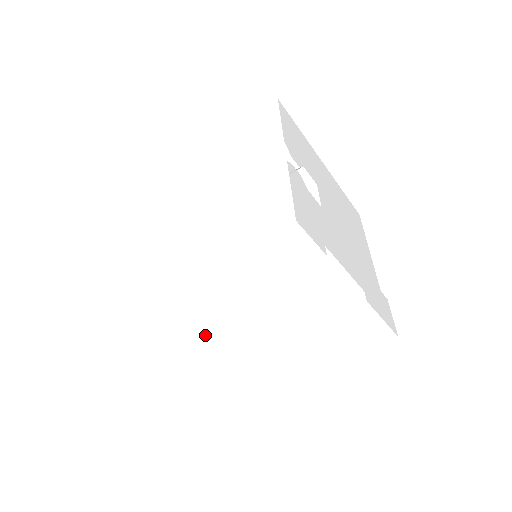
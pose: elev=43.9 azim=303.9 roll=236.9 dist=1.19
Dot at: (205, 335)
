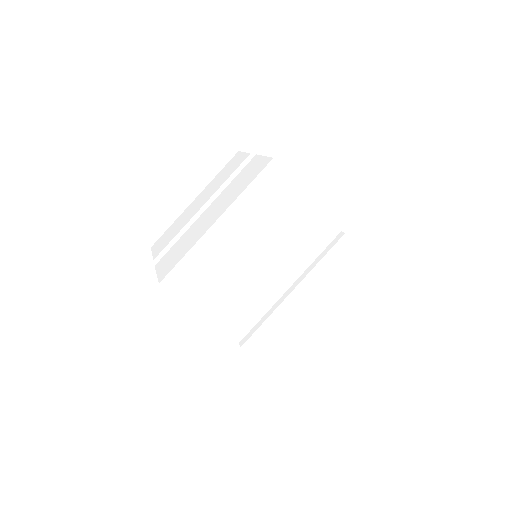
Dot at: (235, 316)
